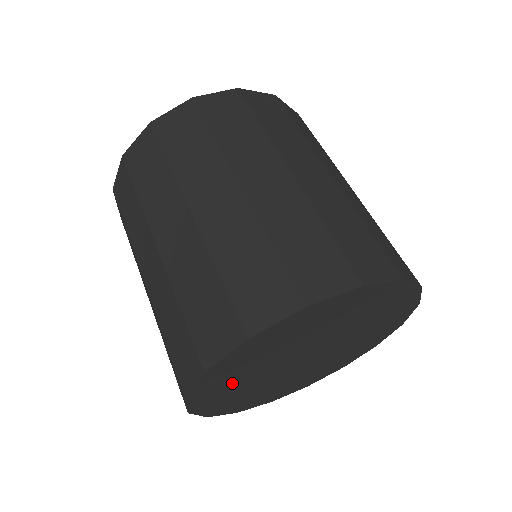
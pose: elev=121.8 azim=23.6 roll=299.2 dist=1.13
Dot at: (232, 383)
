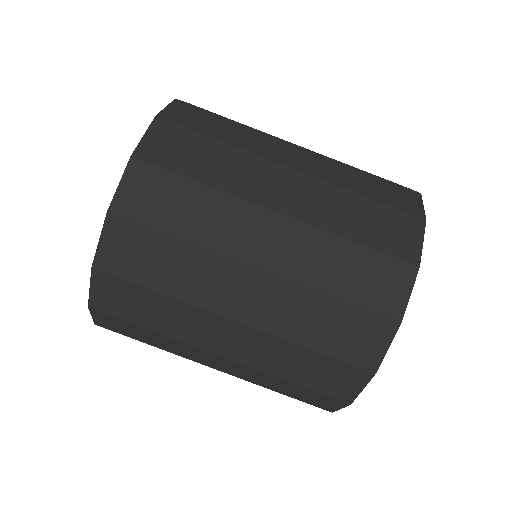
Dot at: occluded
